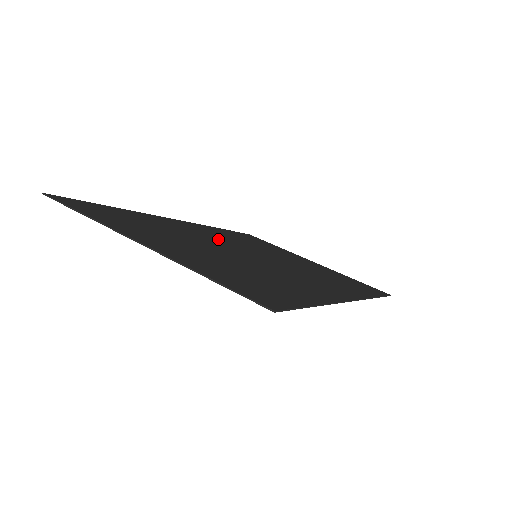
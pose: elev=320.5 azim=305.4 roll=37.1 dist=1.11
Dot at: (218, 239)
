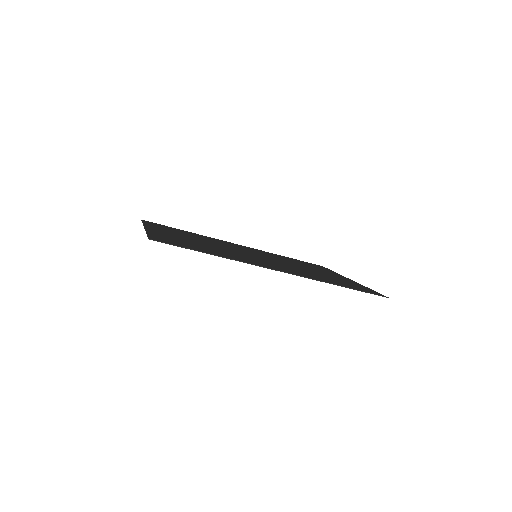
Dot at: (245, 250)
